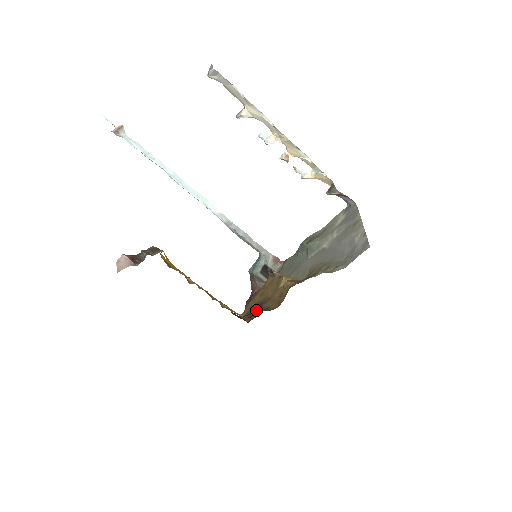
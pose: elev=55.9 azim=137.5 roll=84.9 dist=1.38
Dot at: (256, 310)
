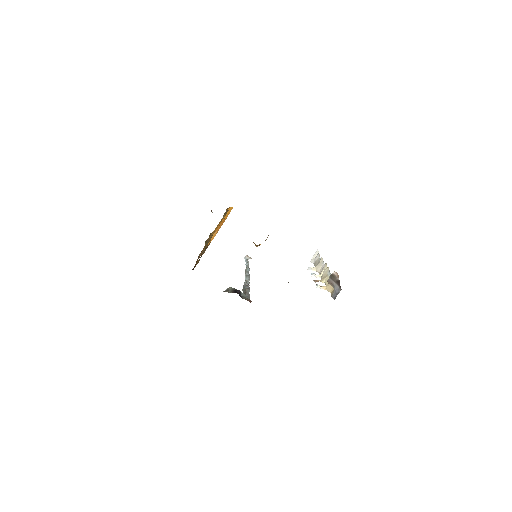
Dot at: occluded
